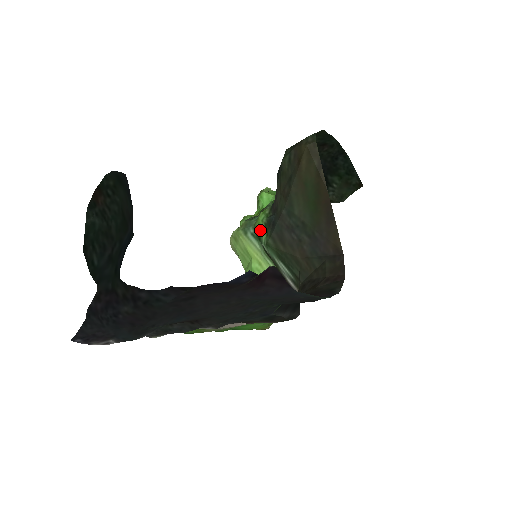
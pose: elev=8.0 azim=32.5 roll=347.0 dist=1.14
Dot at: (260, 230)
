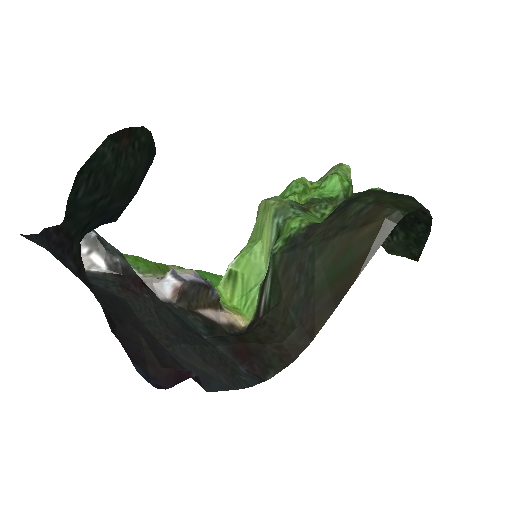
Dot at: (284, 232)
